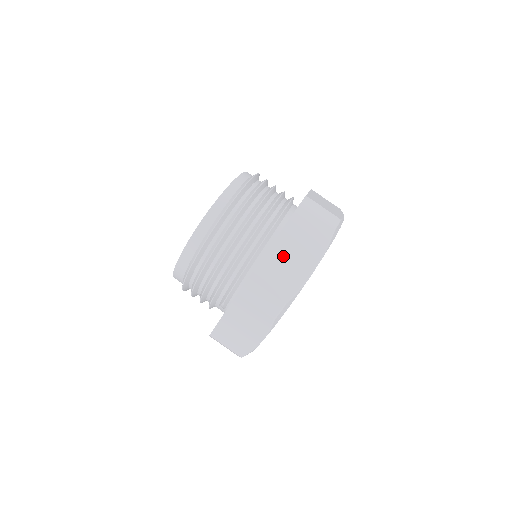
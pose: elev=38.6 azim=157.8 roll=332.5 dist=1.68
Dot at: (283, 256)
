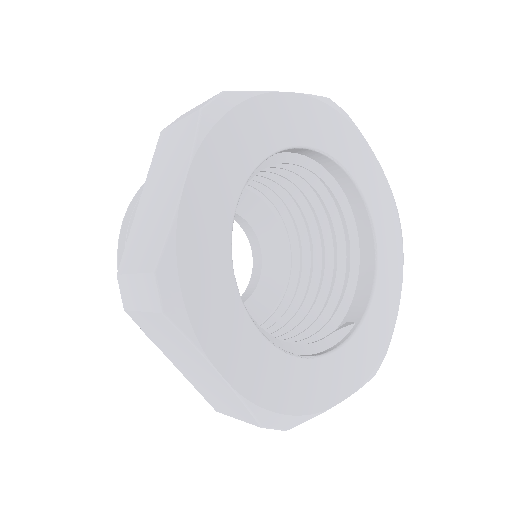
Dot at: (148, 209)
